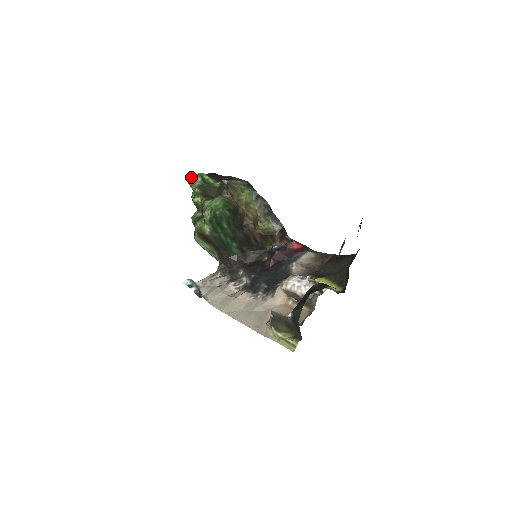
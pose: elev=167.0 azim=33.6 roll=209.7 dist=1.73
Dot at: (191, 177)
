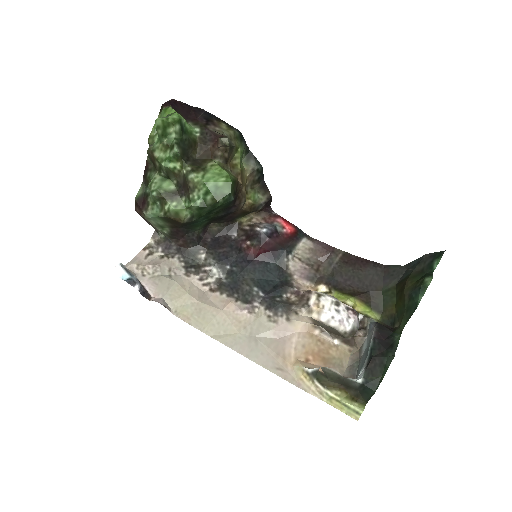
Dot at: (165, 123)
